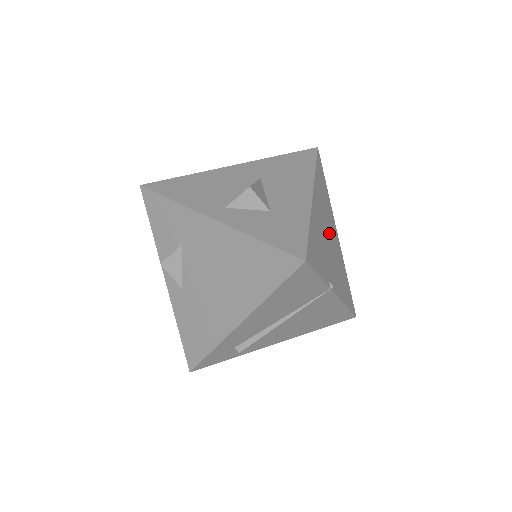
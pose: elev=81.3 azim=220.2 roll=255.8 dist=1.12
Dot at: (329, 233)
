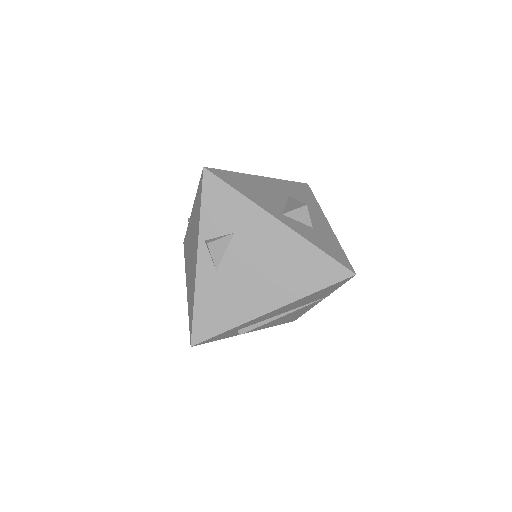
Dot at: occluded
